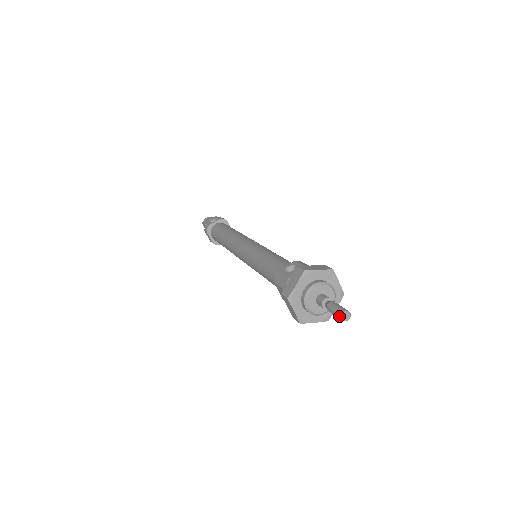
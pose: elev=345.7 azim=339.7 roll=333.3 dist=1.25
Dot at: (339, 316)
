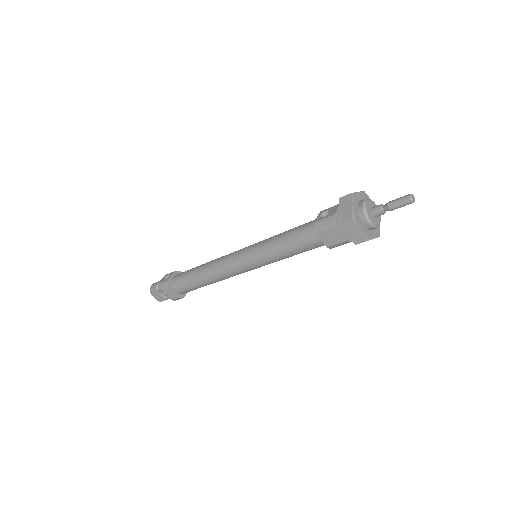
Dot at: (408, 200)
